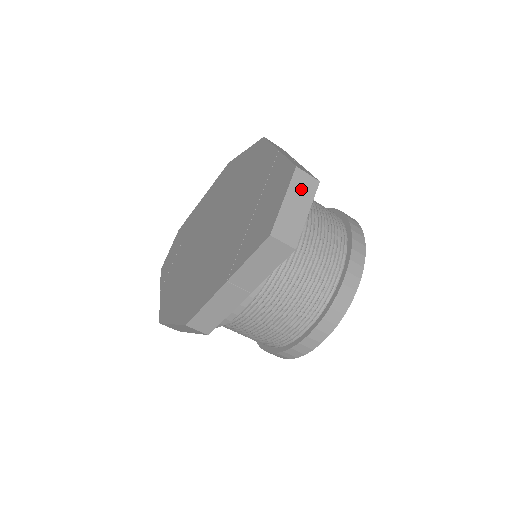
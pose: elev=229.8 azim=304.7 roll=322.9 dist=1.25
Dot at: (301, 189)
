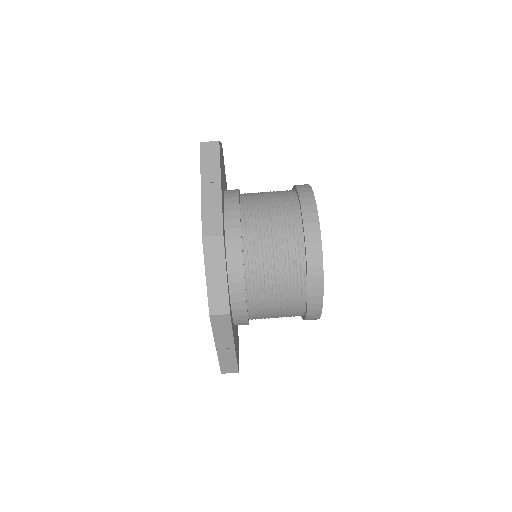
Dot at: occluded
